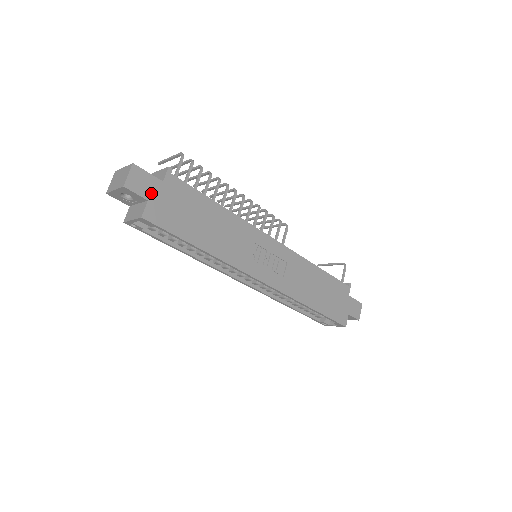
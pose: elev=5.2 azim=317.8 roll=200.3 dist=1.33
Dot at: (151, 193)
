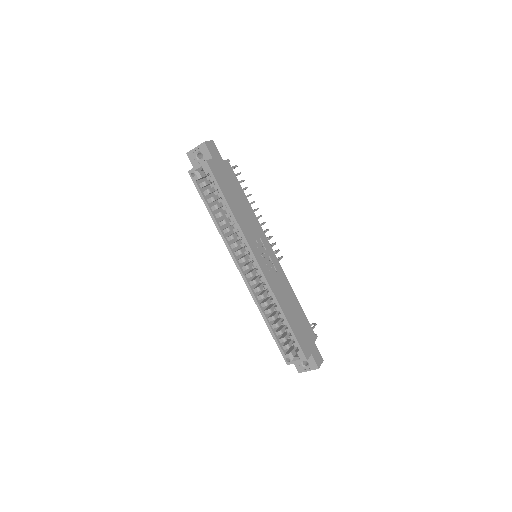
Dot at: (215, 158)
